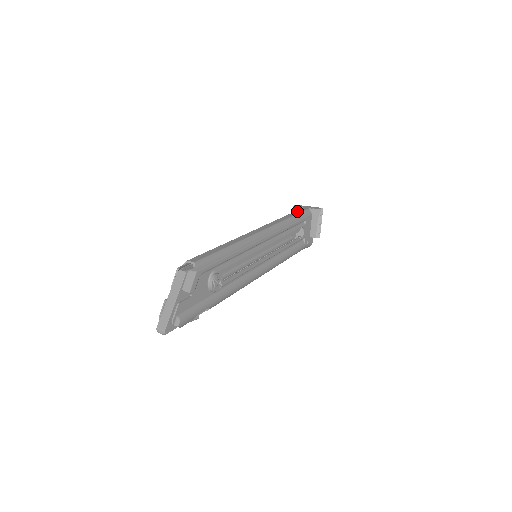
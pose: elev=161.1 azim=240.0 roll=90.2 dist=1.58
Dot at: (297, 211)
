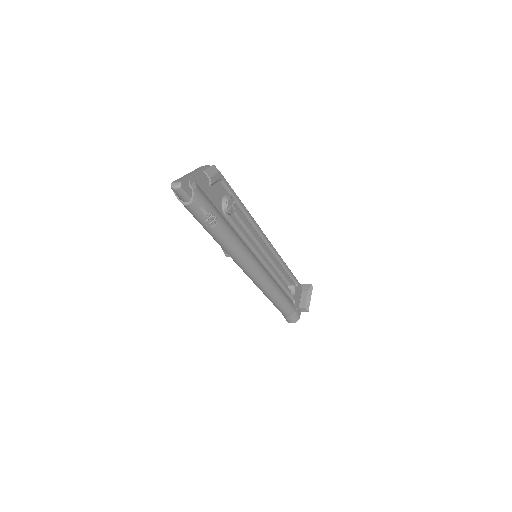
Dot at: occluded
